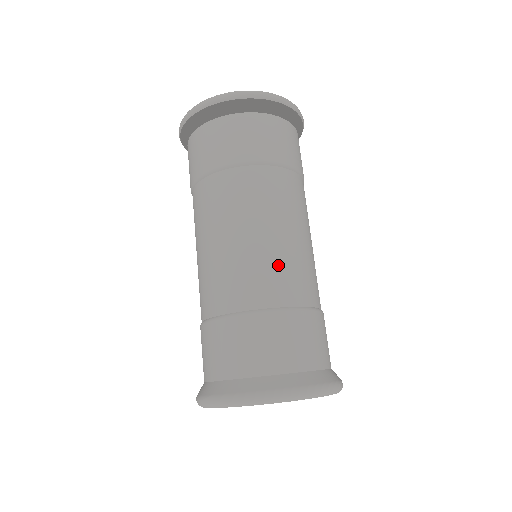
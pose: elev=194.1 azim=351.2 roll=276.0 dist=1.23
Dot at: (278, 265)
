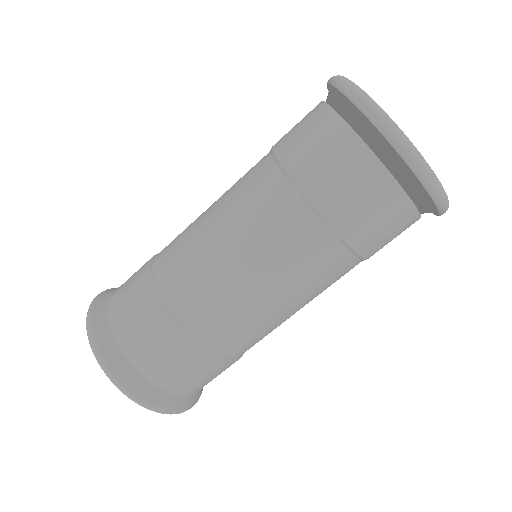
Dot at: (243, 321)
